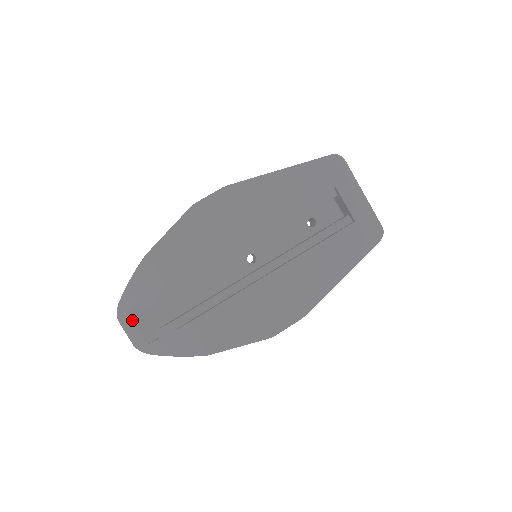
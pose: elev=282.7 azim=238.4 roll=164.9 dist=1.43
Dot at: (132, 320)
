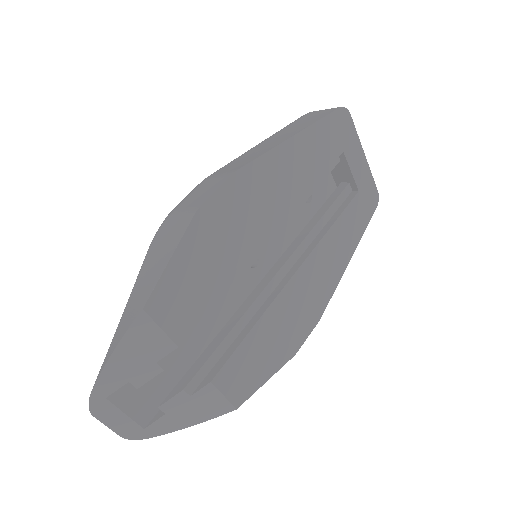
Dot at: (117, 406)
